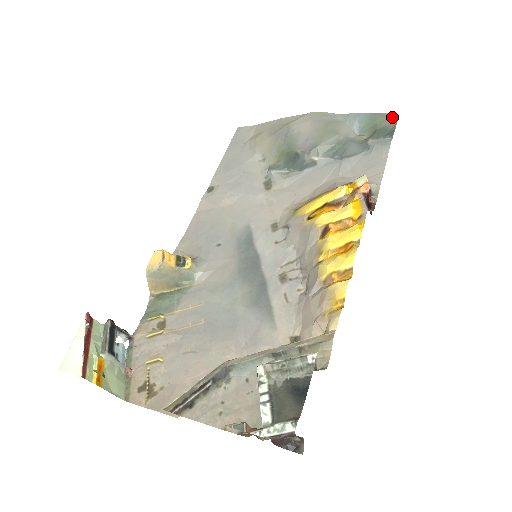
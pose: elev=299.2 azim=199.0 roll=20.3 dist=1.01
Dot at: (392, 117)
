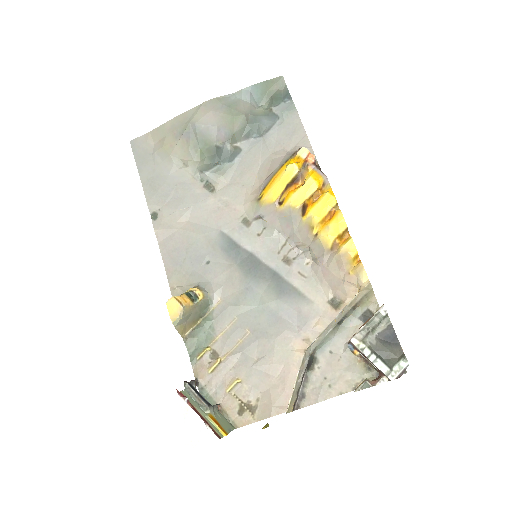
Dot at: (279, 80)
